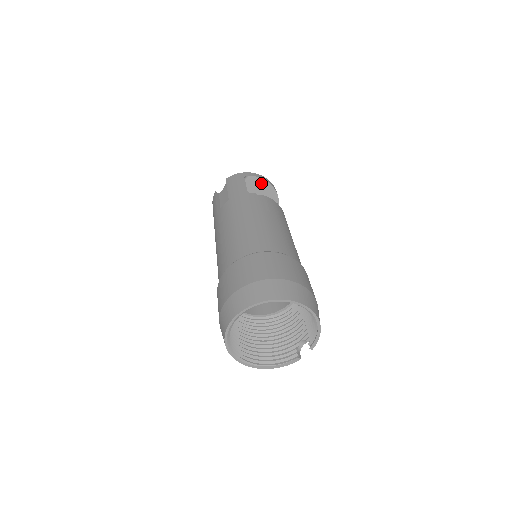
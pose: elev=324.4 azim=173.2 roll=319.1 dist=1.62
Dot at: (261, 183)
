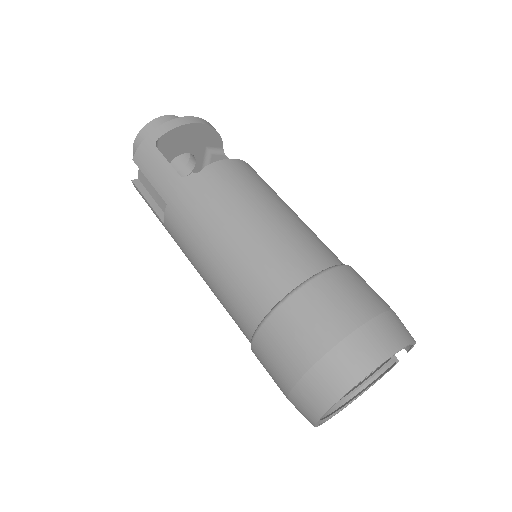
Dot at: (180, 132)
